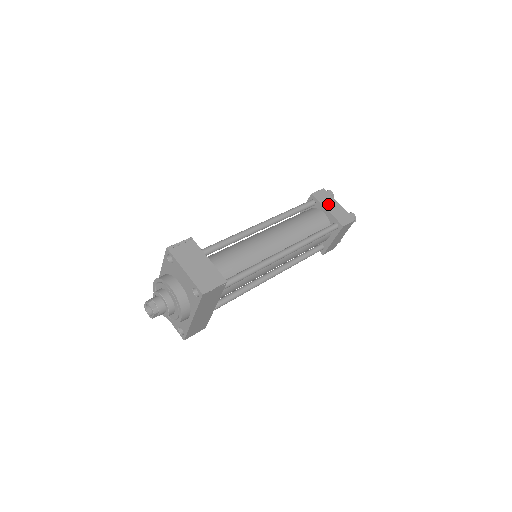
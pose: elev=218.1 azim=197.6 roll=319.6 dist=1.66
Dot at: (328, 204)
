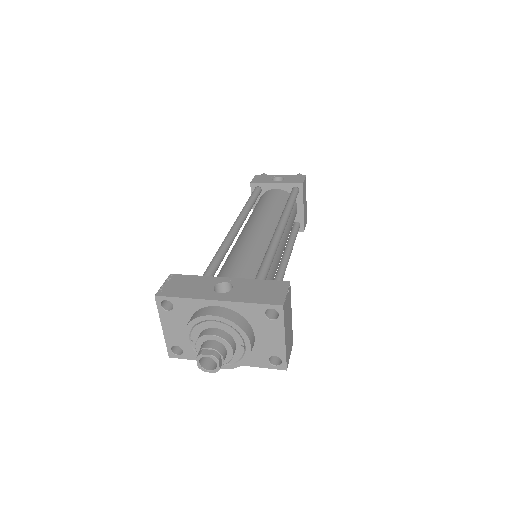
Dot at: occluded
